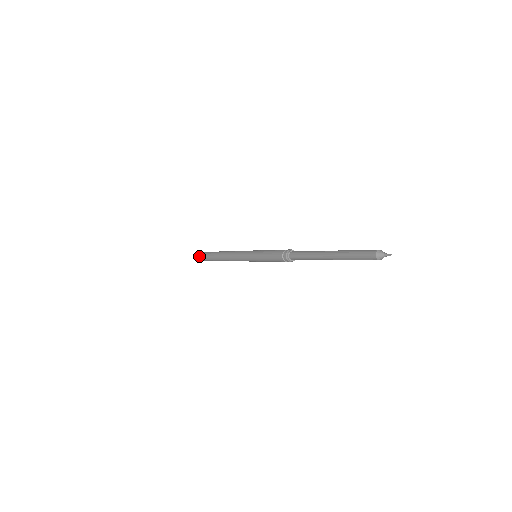
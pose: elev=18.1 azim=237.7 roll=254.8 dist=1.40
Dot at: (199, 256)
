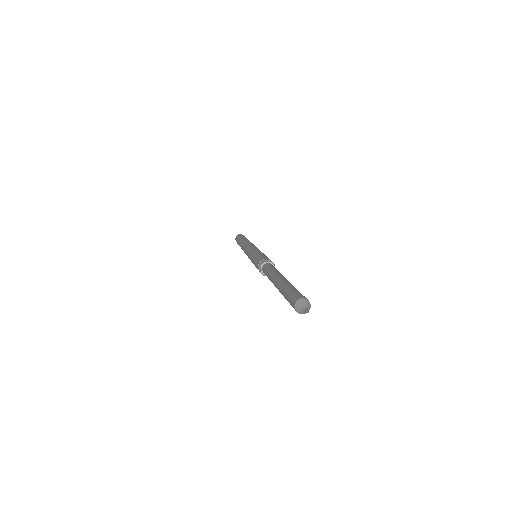
Dot at: (236, 240)
